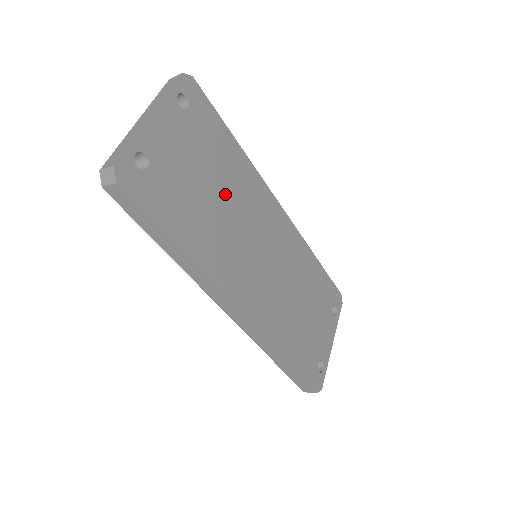
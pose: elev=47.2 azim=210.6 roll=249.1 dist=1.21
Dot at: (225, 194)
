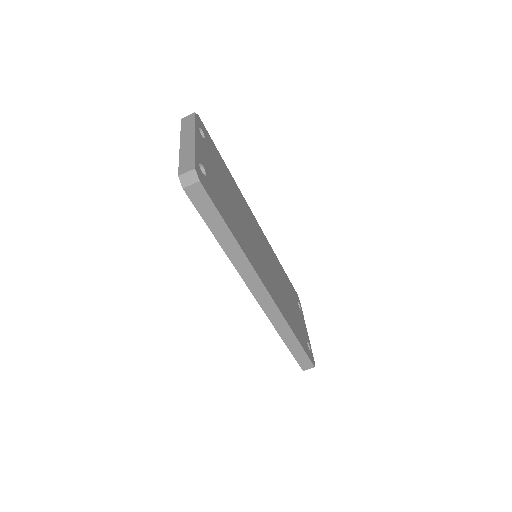
Dot at: (236, 204)
